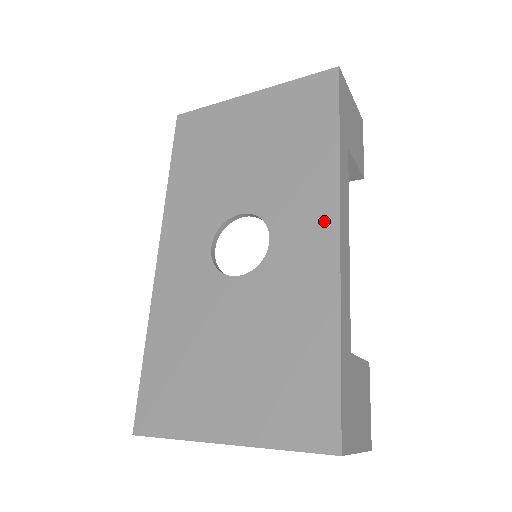
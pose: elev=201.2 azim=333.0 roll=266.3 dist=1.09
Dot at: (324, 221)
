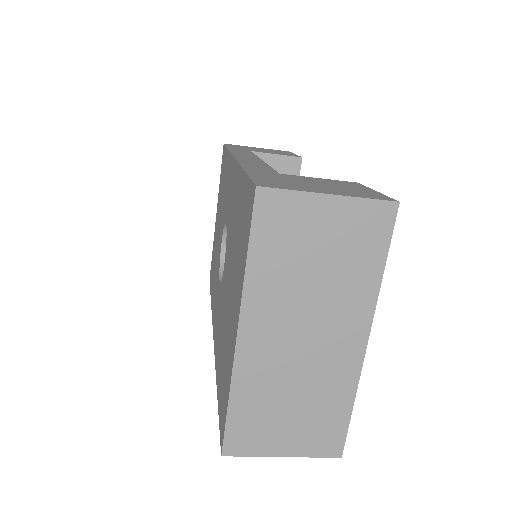
Dot at: (231, 170)
